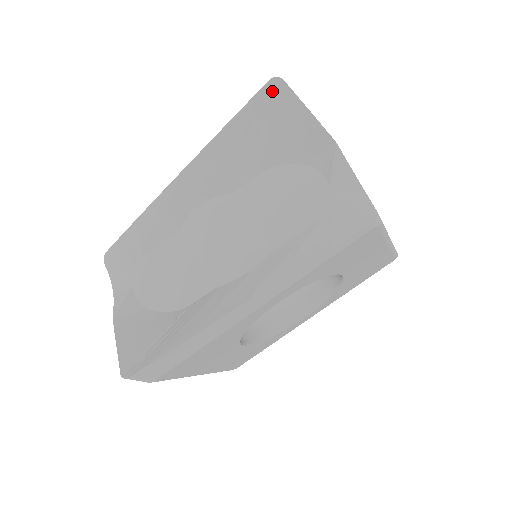
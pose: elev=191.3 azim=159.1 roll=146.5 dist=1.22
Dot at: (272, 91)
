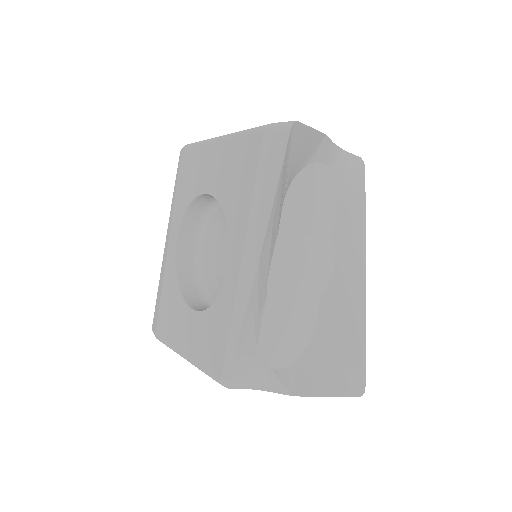
Dot at: (291, 136)
